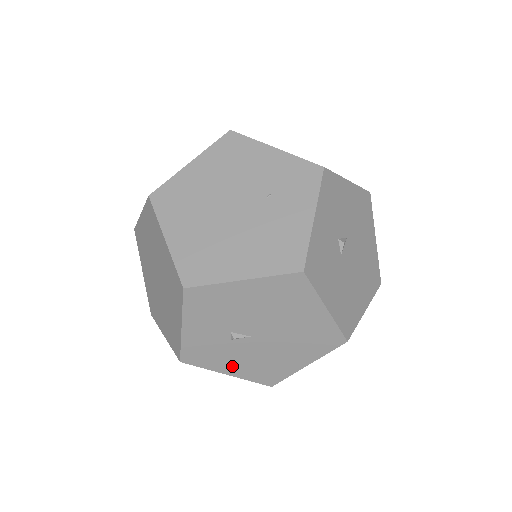
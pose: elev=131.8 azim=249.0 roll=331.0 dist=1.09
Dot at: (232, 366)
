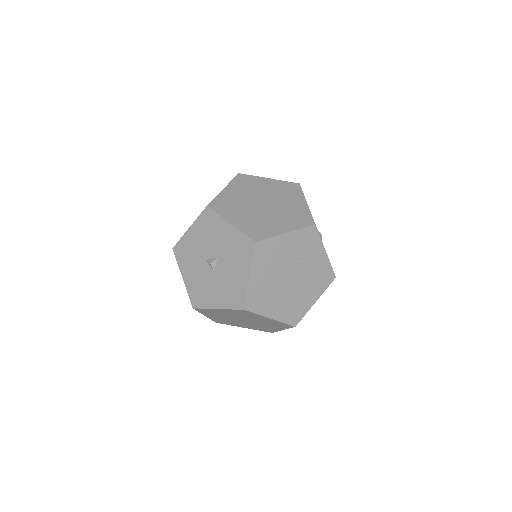
Dot at: occluded
